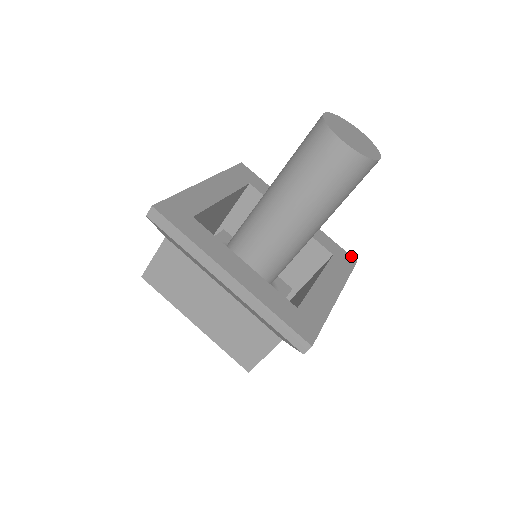
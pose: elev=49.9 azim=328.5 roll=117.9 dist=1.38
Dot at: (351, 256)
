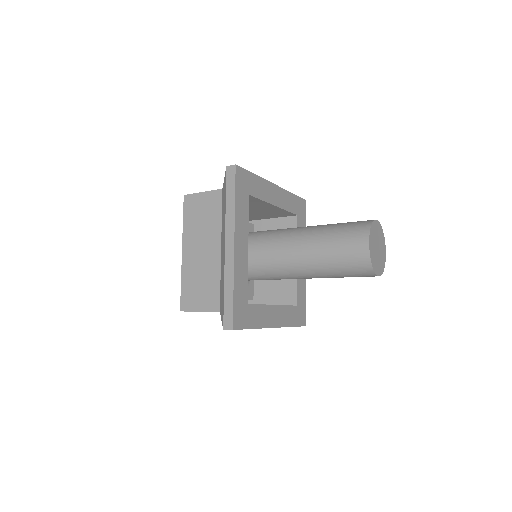
Dot at: (303, 199)
